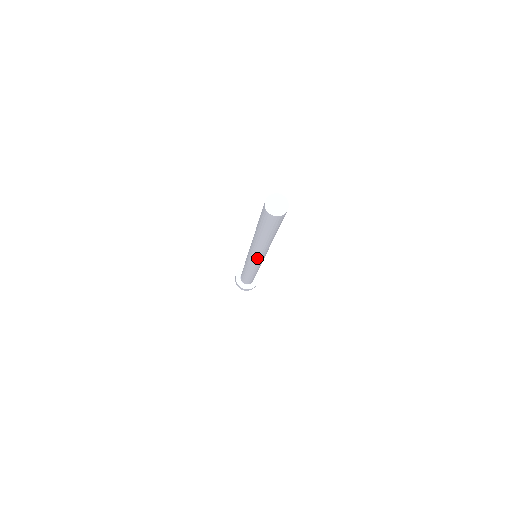
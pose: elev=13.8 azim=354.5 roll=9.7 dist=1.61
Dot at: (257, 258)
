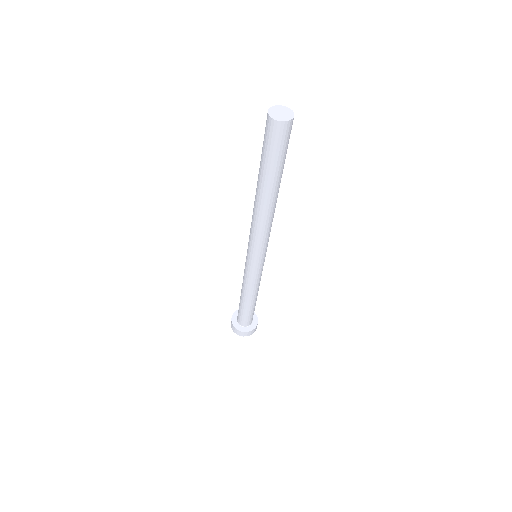
Dot at: (252, 243)
